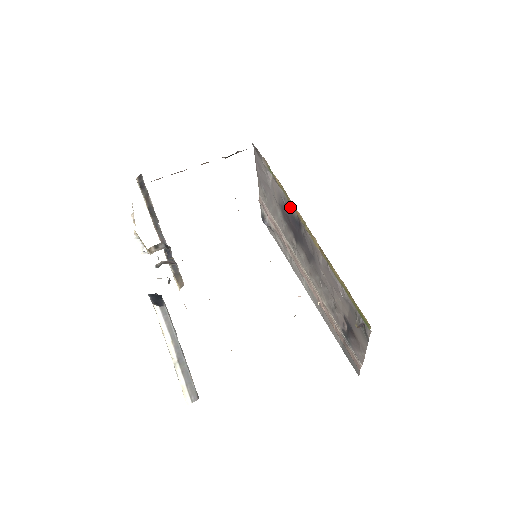
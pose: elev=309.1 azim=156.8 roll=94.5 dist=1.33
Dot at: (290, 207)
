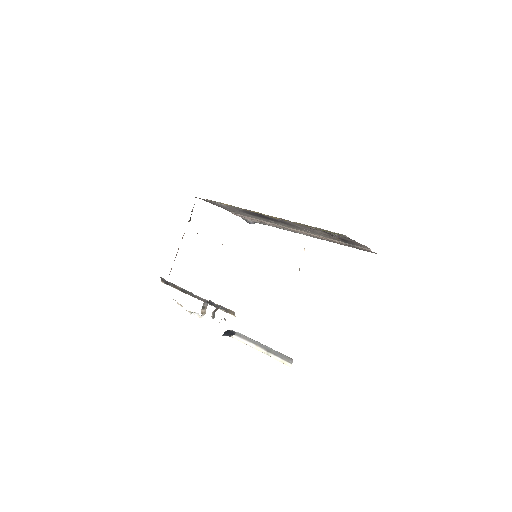
Dot at: occluded
